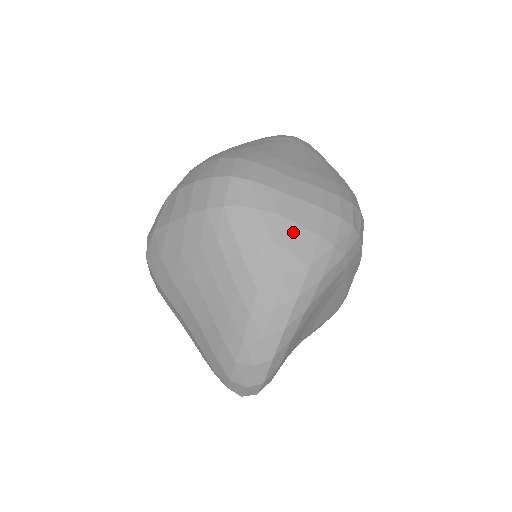
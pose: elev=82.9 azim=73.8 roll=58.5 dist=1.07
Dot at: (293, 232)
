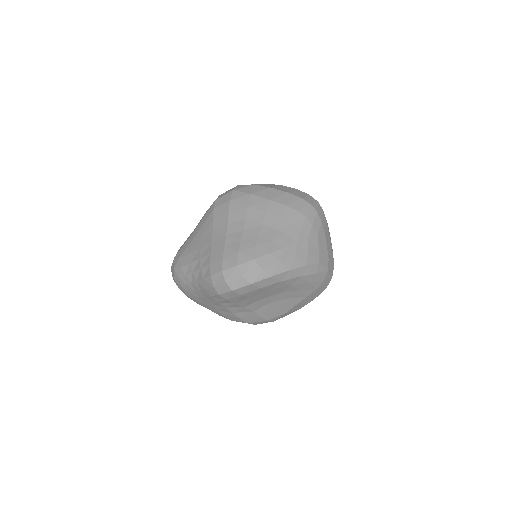
Dot at: (324, 244)
